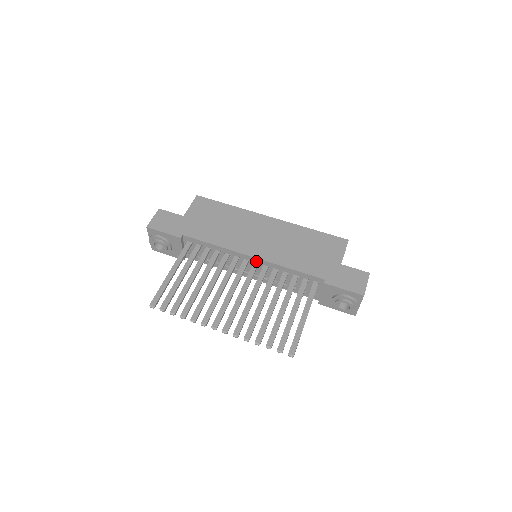
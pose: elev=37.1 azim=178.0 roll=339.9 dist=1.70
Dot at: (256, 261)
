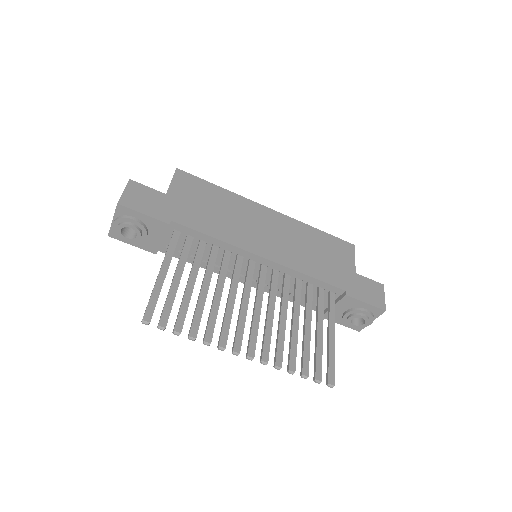
Dot at: (266, 263)
